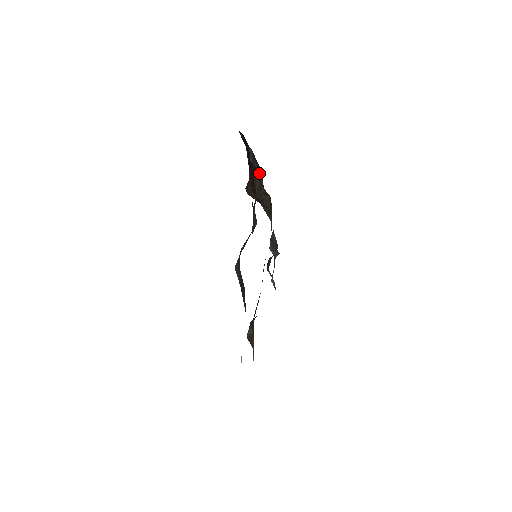
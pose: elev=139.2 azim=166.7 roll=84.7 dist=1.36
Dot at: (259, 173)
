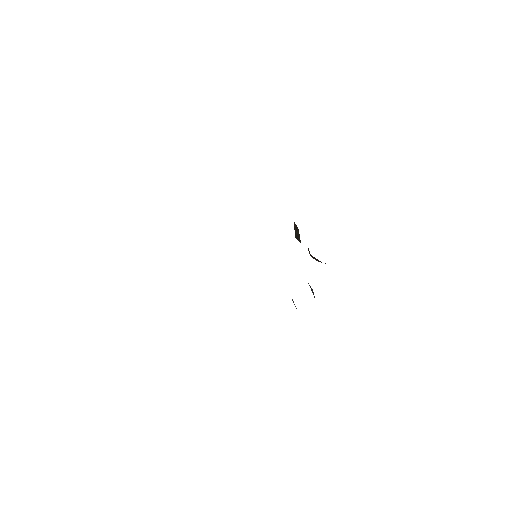
Dot at: occluded
